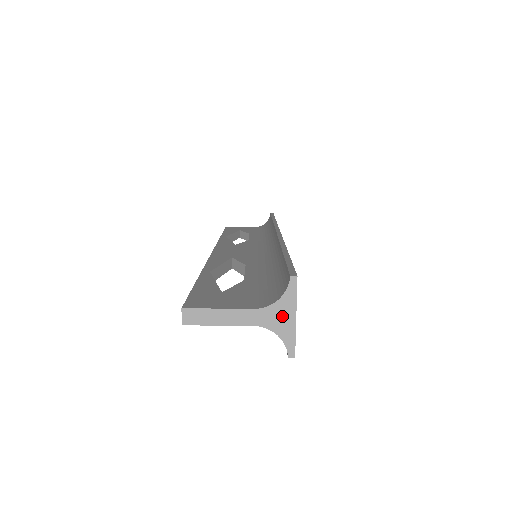
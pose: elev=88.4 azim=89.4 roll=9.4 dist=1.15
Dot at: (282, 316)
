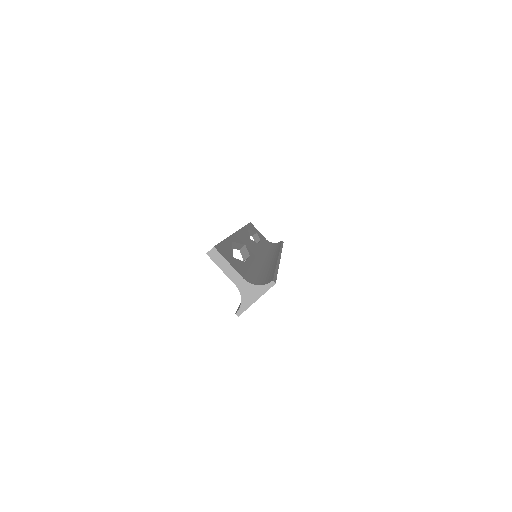
Dot at: (252, 294)
